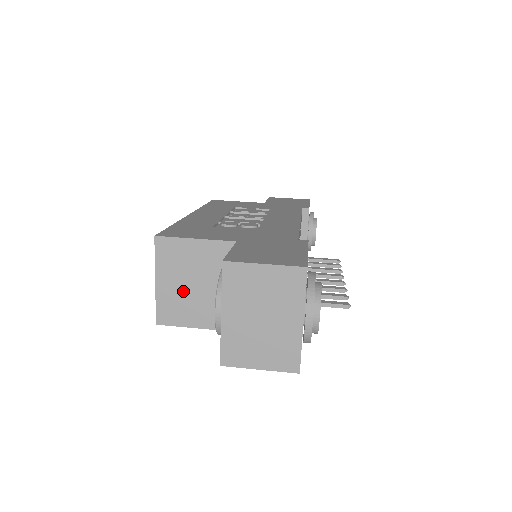
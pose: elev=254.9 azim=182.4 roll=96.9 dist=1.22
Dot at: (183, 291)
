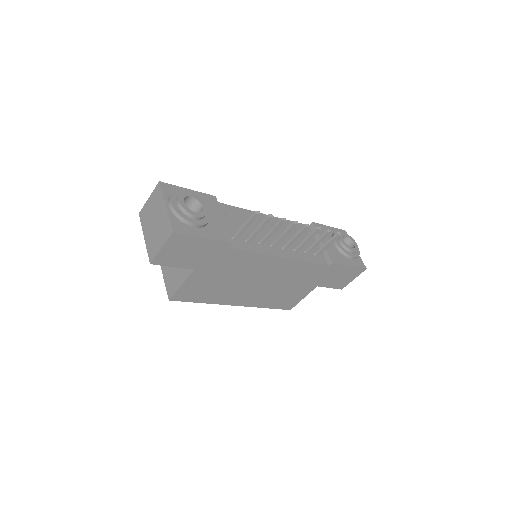
Dot at: (172, 270)
